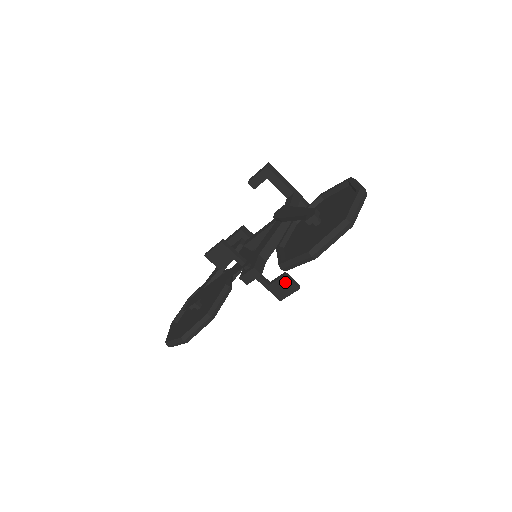
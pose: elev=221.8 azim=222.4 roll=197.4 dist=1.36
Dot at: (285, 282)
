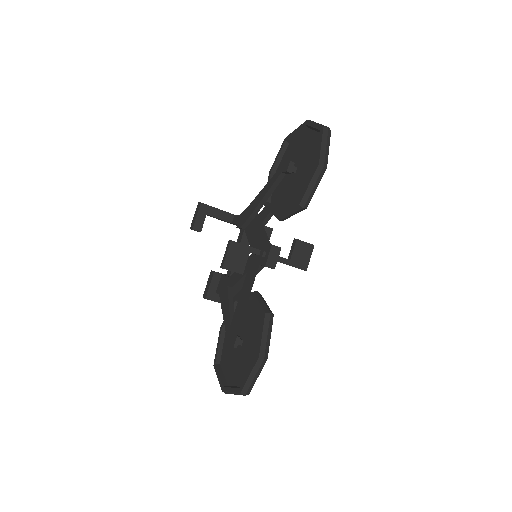
Dot at: (300, 246)
